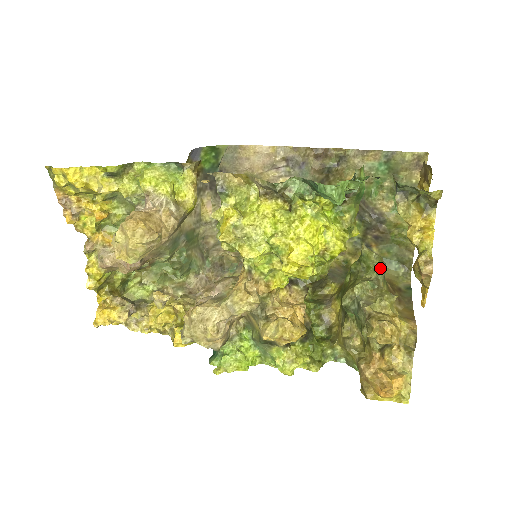
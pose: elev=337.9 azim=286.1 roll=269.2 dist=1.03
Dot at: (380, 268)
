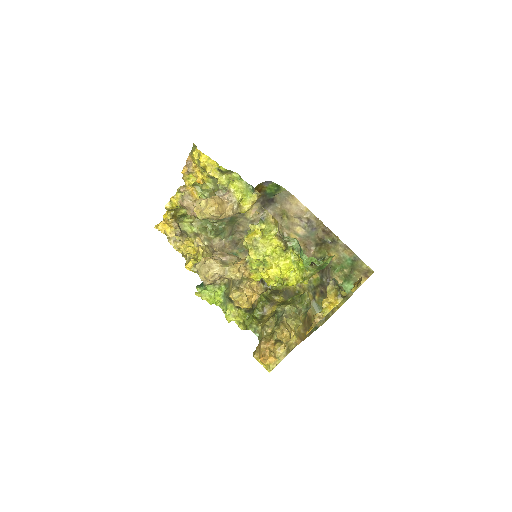
Dot at: (306, 306)
